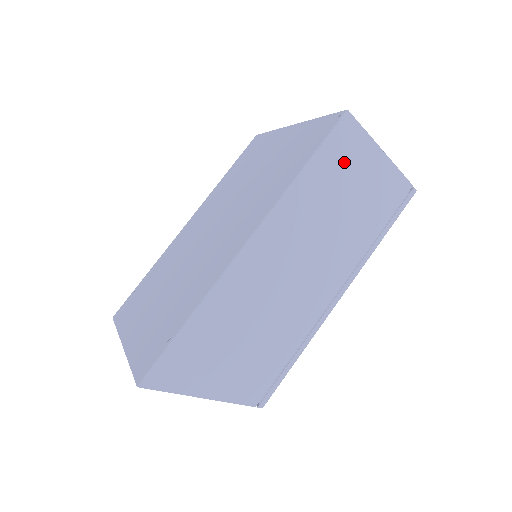
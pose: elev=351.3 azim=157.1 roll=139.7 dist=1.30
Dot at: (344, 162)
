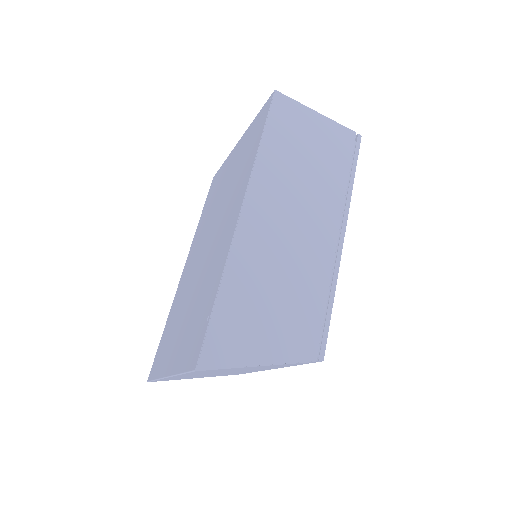
Dot at: (291, 128)
